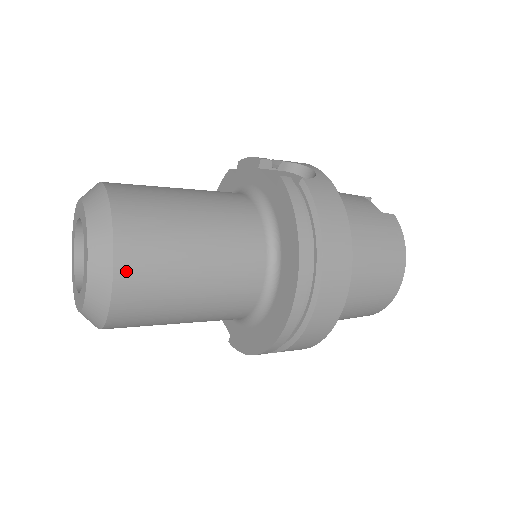
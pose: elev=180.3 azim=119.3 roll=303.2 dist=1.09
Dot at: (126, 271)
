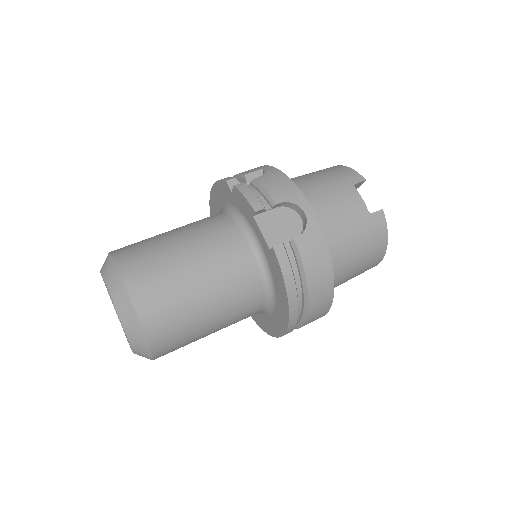
Dot at: (160, 349)
